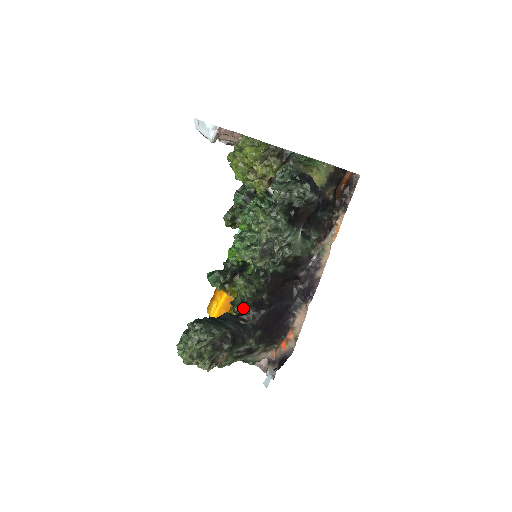
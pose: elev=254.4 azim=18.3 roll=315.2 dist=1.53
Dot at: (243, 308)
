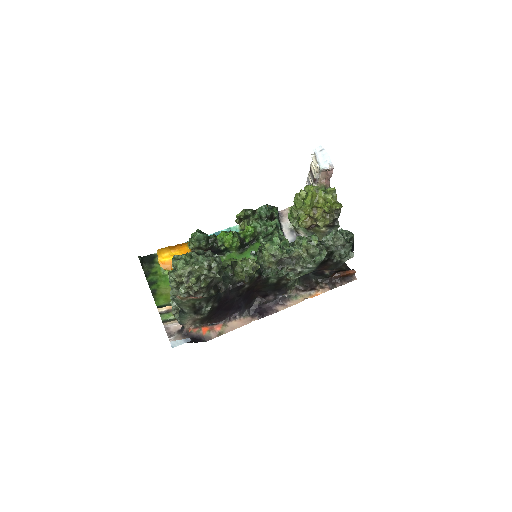
Dot at: occluded
